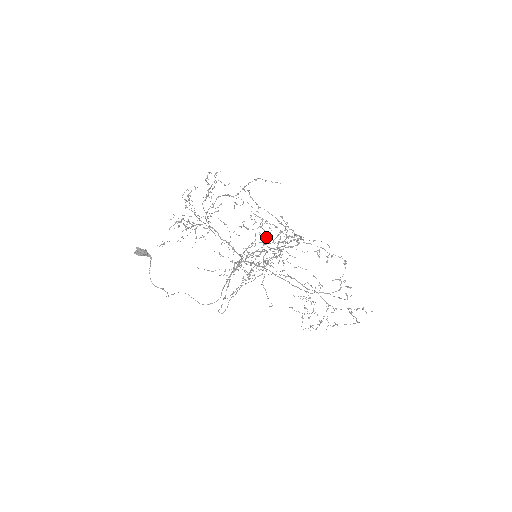
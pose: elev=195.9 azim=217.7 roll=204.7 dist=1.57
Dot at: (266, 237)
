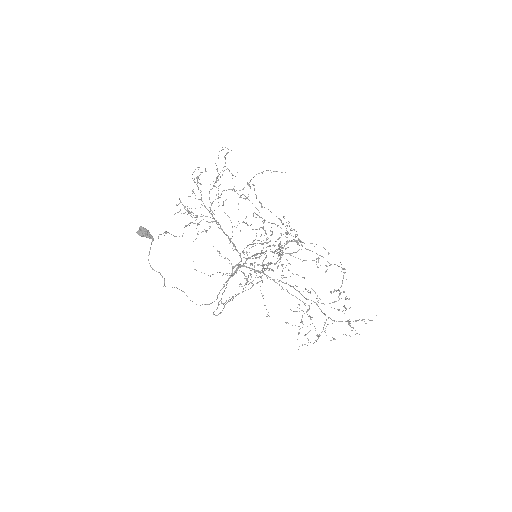
Dot at: (267, 239)
